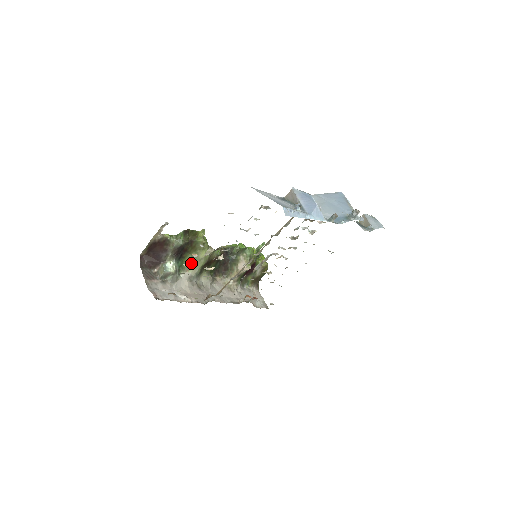
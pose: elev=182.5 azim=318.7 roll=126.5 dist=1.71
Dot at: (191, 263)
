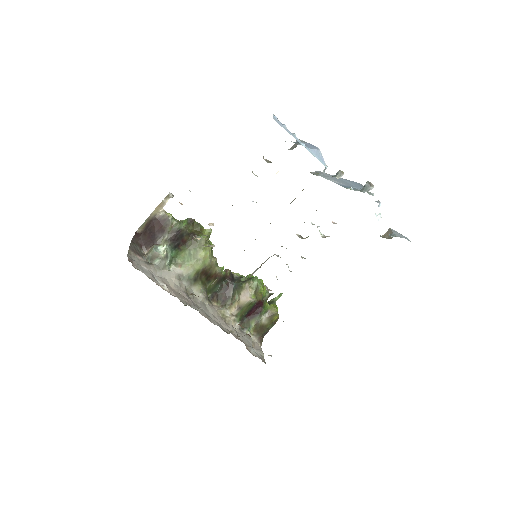
Dot at: (186, 260)
